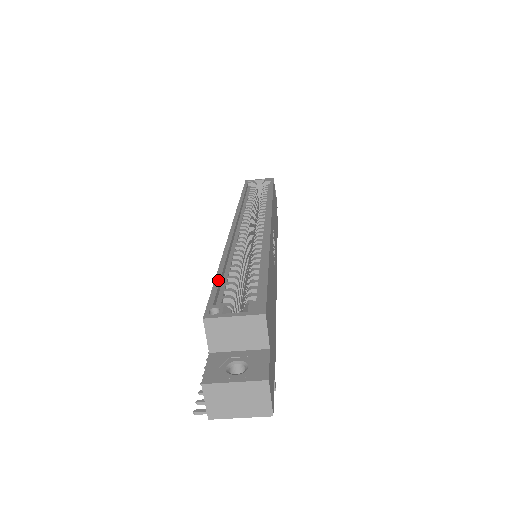
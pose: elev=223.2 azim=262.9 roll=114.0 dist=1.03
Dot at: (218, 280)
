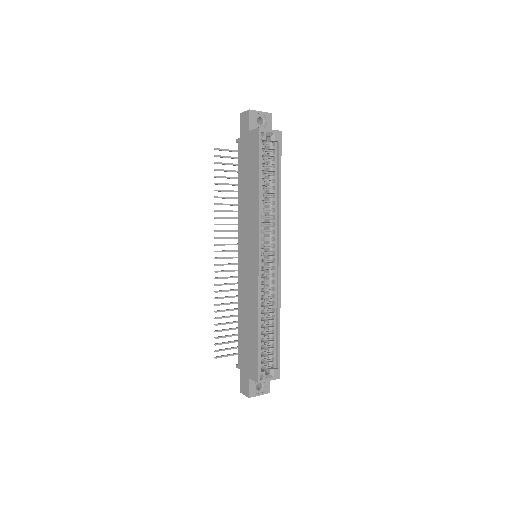
Dot at: (260, 347)
